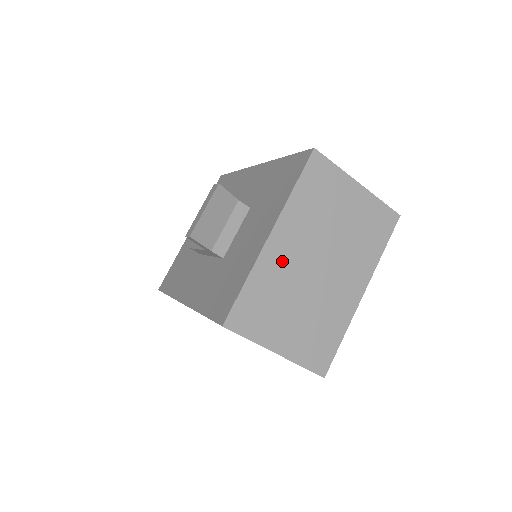
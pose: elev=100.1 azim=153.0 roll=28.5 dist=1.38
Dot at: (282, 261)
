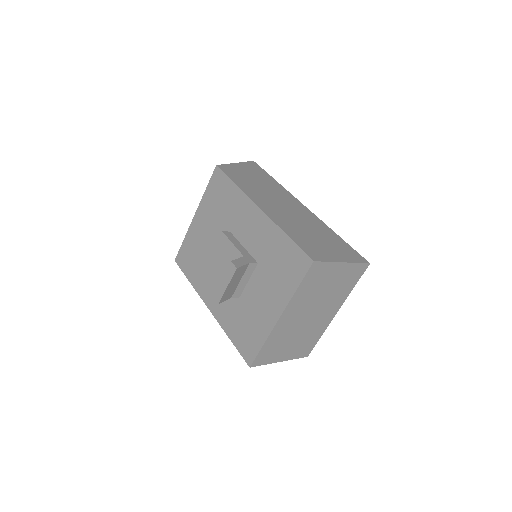
Dot at: (286, 325)
